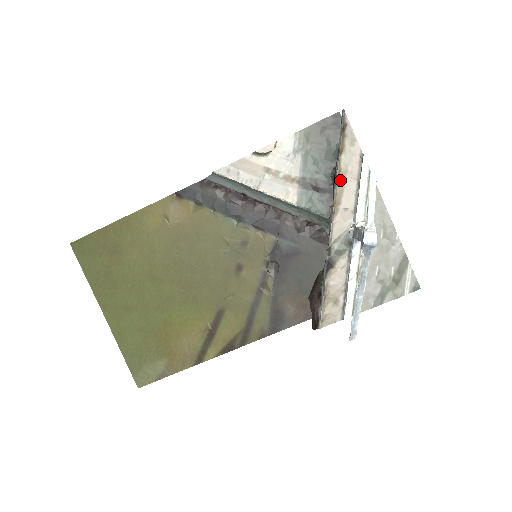
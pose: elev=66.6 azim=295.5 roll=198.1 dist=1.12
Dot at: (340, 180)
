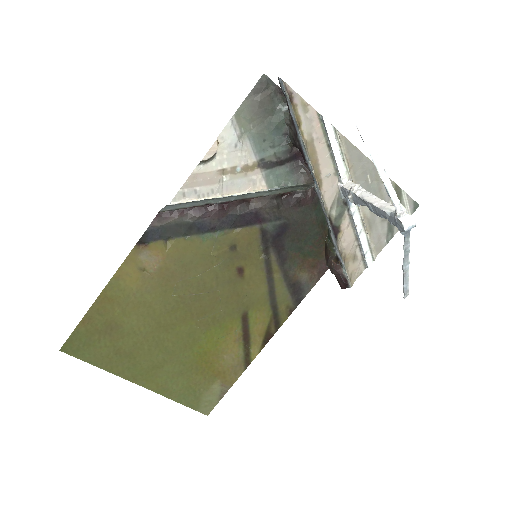
Dot at: (310, 152)
